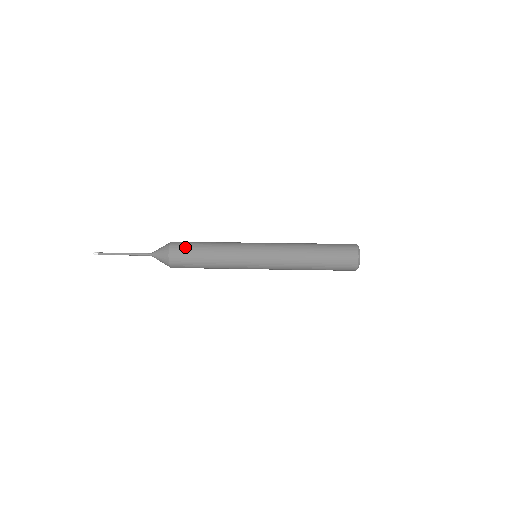
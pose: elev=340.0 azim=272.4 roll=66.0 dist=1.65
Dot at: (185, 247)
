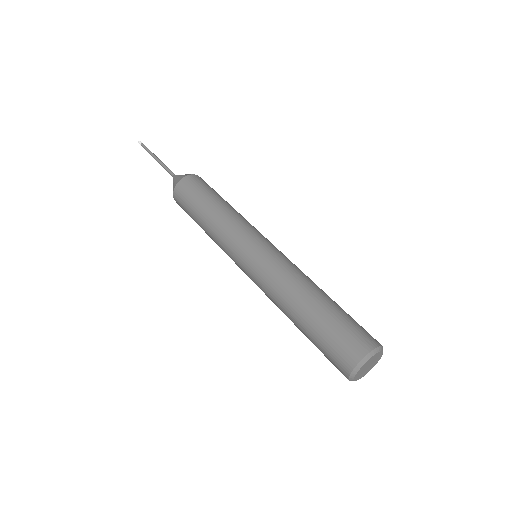
Dot at: (191, 191)
